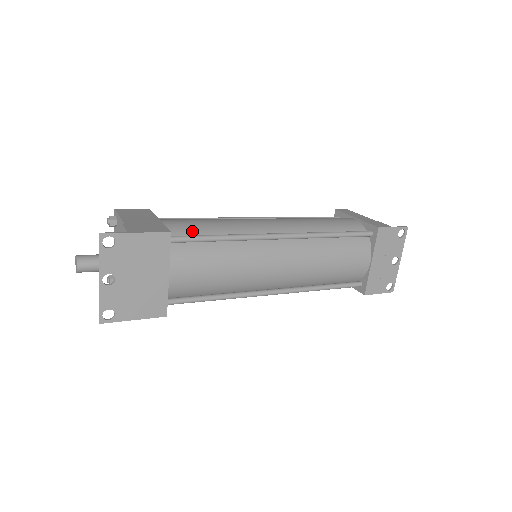
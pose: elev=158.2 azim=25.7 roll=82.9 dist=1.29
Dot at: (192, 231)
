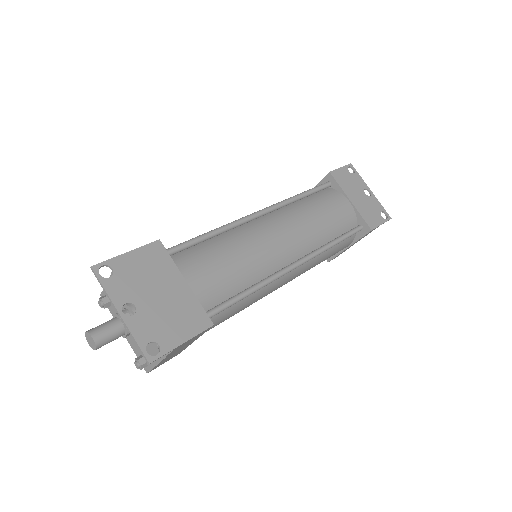
Dot at: occluded
